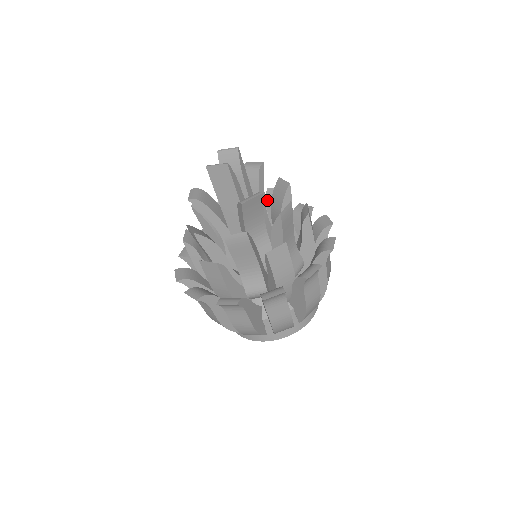
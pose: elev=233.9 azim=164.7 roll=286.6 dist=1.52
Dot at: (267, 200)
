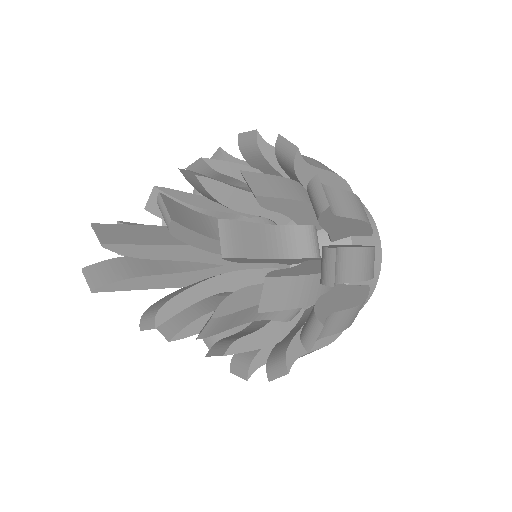
Dot at: occluded
